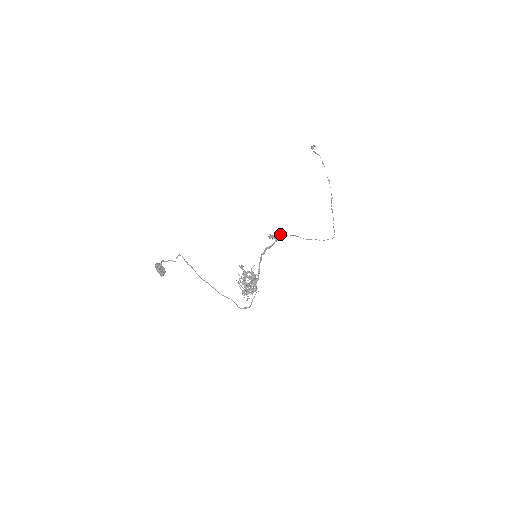
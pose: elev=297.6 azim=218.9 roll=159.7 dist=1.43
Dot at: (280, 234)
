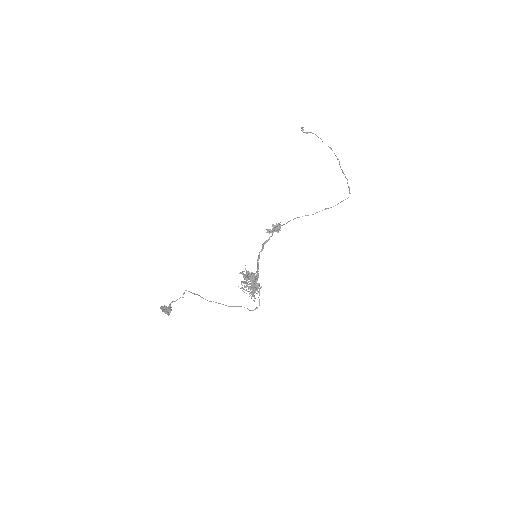
Dot at: (276, 224)
